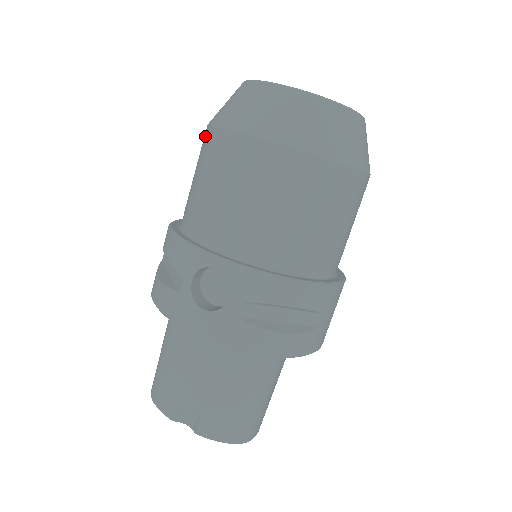
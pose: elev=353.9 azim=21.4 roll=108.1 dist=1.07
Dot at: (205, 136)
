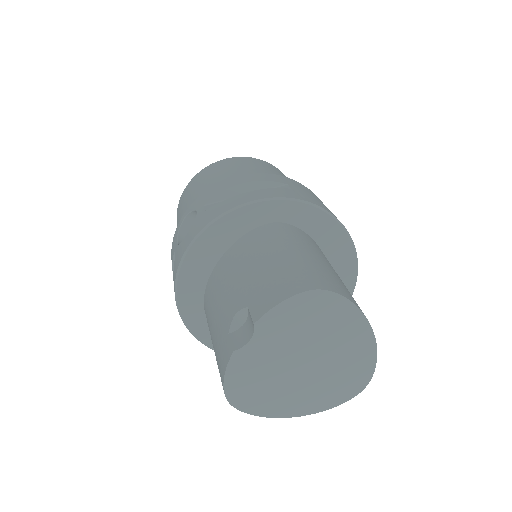
Dot at: occluded
